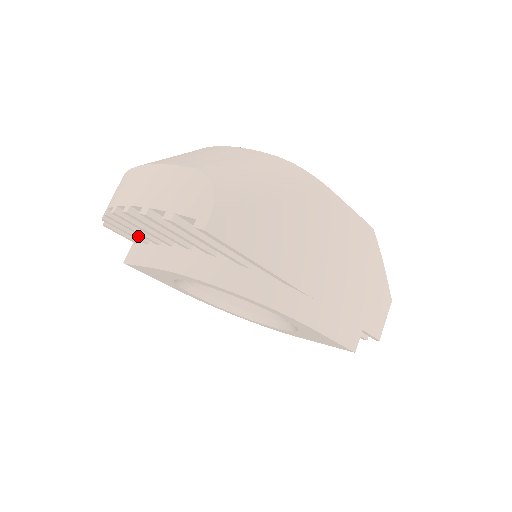
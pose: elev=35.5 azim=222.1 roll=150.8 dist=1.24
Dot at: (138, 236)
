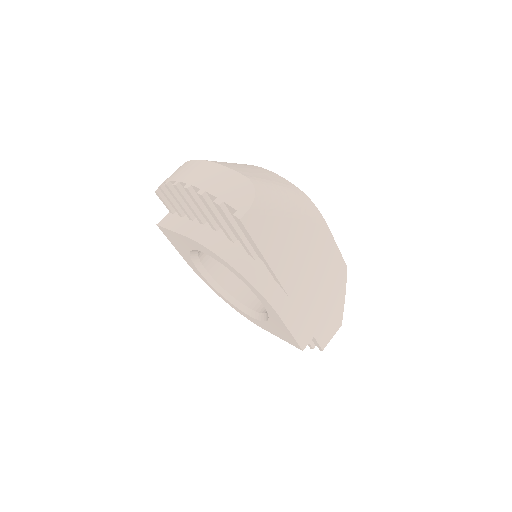
Dot at: (178, 209)
